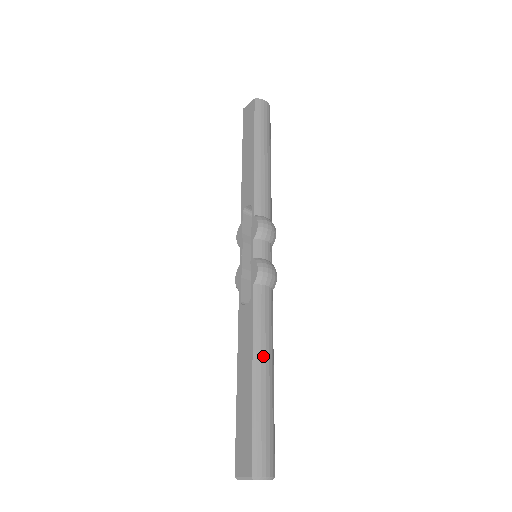
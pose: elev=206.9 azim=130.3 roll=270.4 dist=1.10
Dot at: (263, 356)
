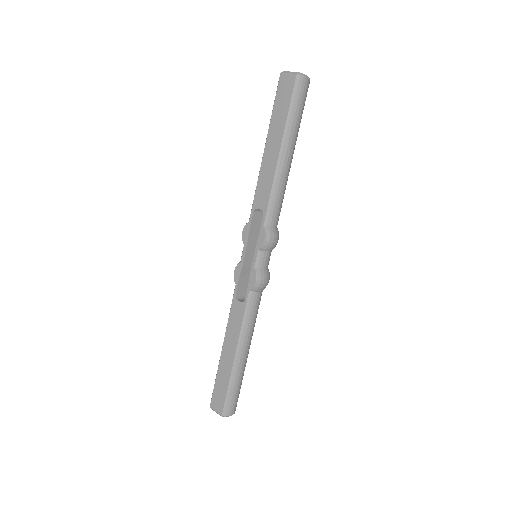
Dot at: (245, 345)
